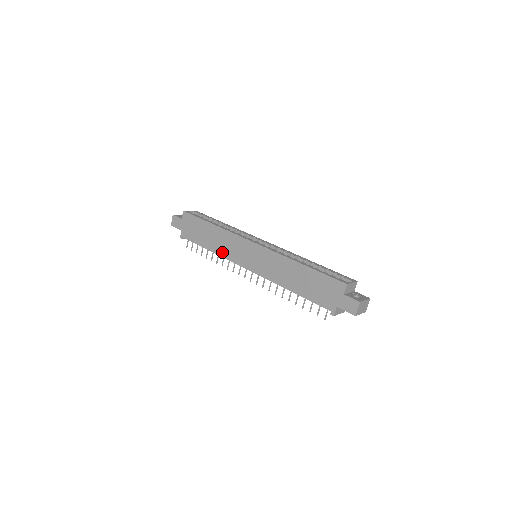
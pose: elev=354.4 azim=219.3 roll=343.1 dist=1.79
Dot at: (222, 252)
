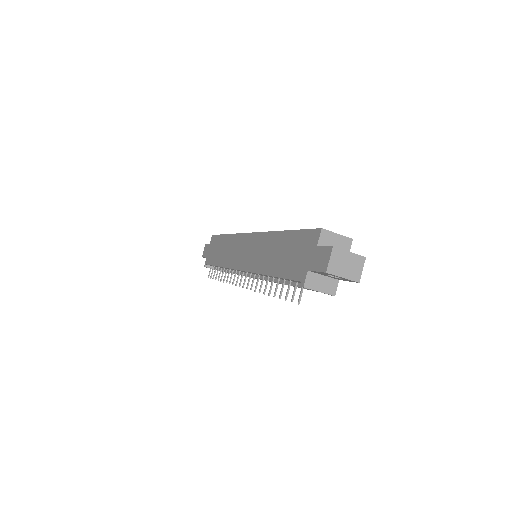
Dot at: (226, 262)
